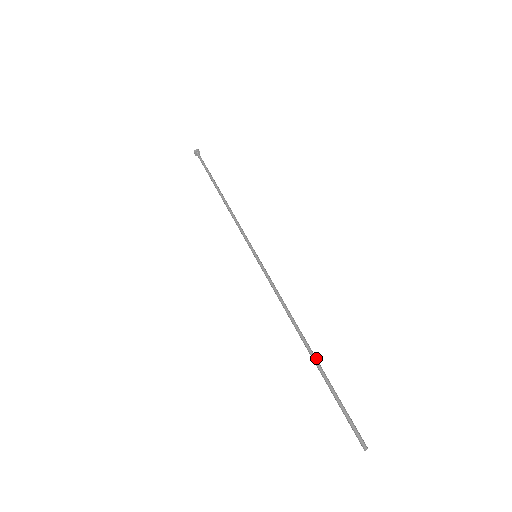
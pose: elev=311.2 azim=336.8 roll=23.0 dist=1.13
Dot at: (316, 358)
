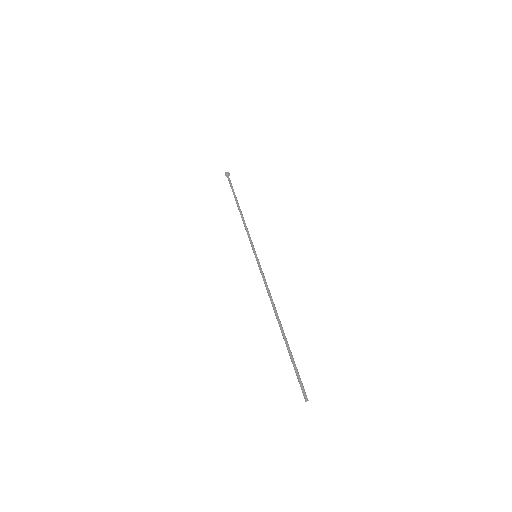
Dot at: (283, 334)
